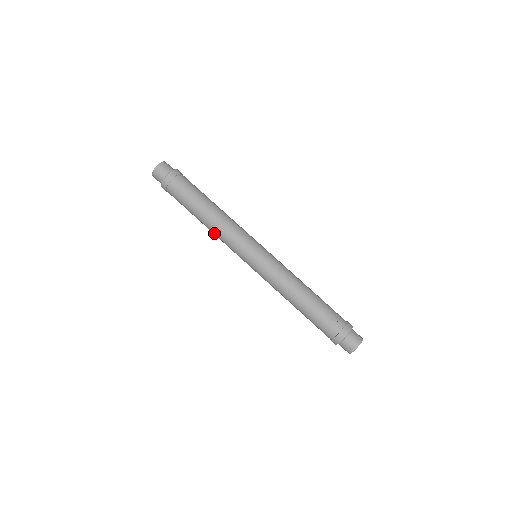
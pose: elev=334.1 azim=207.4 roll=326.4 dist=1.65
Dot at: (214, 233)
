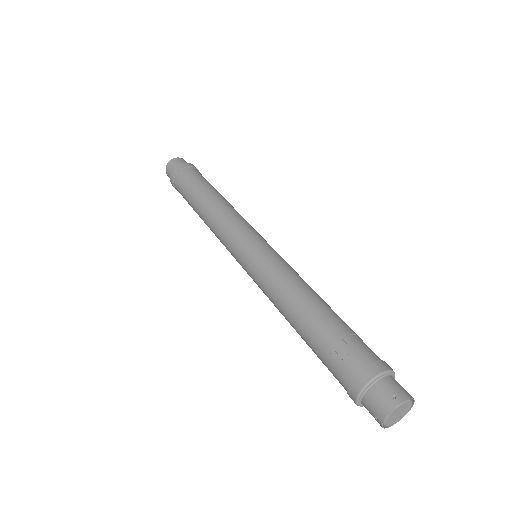
Dot at: occluded
